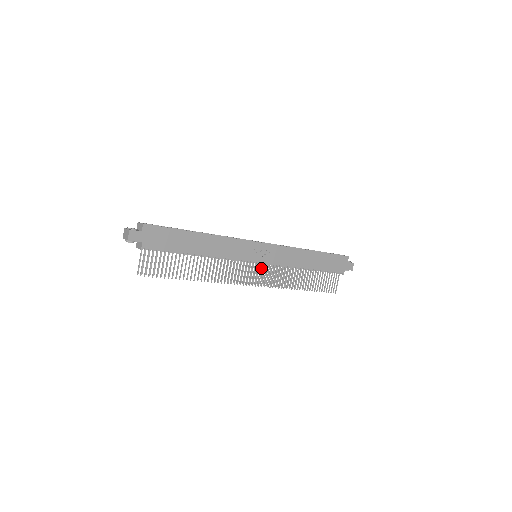
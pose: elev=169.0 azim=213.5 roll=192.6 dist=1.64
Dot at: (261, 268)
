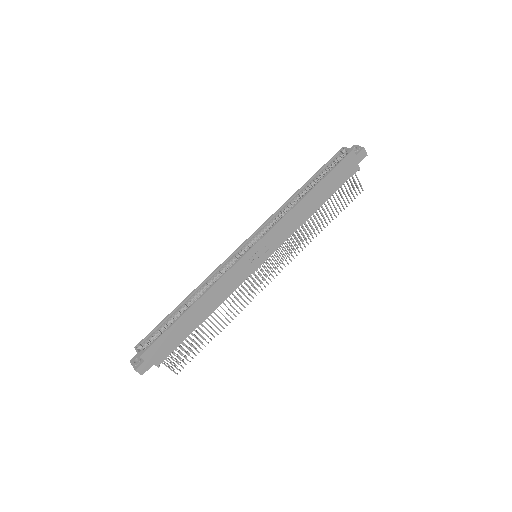
Dot at: occluded
